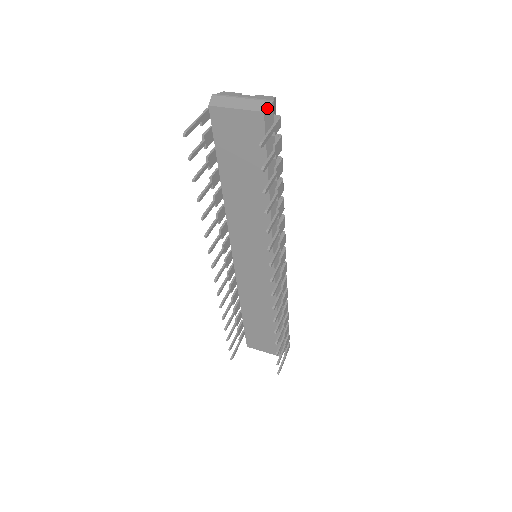
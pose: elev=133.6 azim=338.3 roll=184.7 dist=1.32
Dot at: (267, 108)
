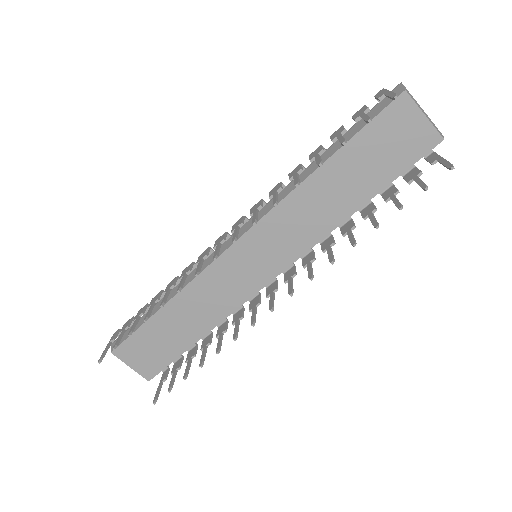
Dot at: occluded
